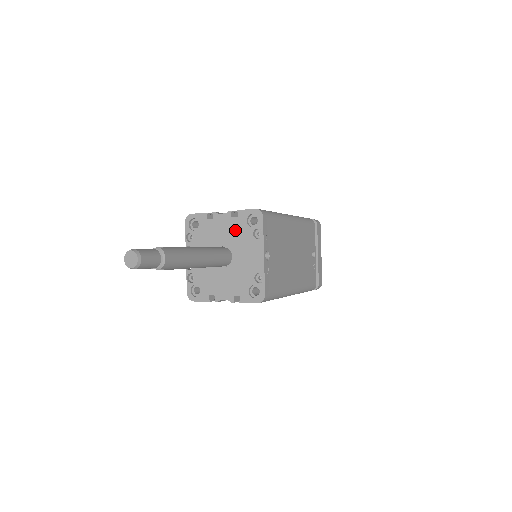
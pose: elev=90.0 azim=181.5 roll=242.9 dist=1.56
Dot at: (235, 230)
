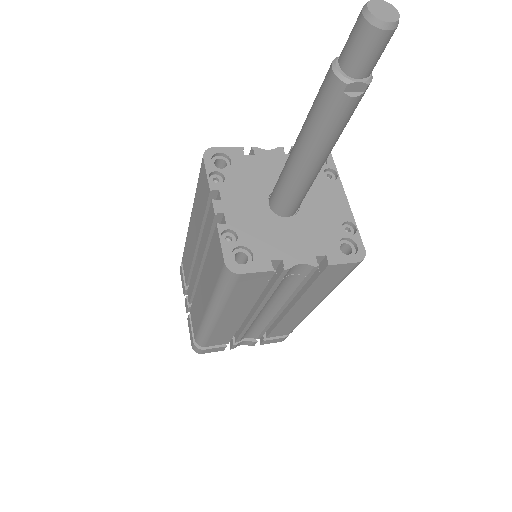
Dot at: occluded
